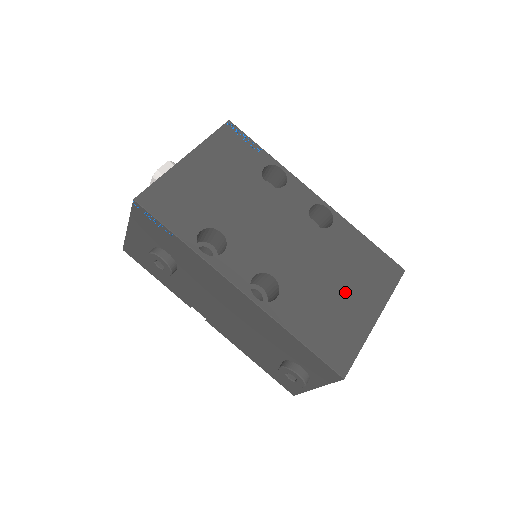
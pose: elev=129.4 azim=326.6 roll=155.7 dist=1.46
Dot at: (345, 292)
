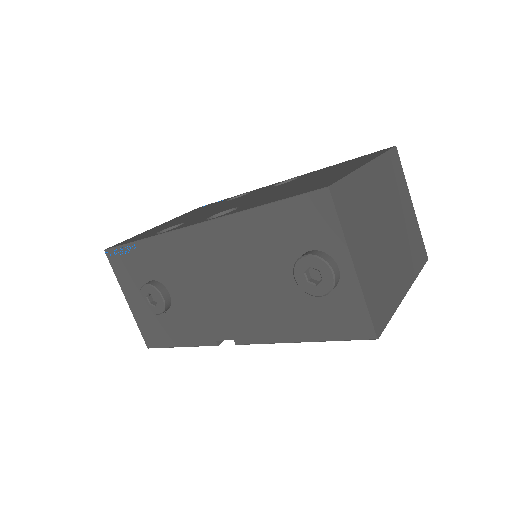
Dot at: (320, 177)
